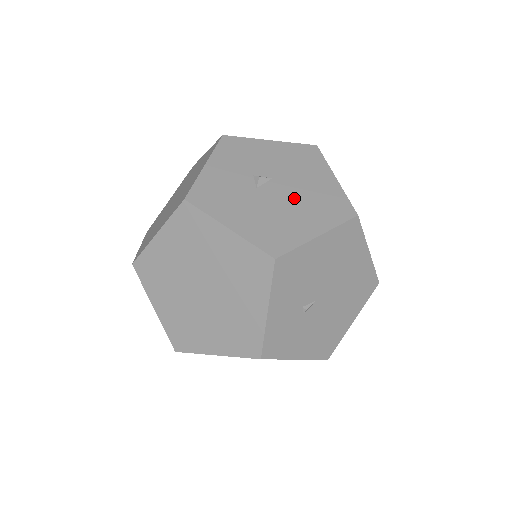
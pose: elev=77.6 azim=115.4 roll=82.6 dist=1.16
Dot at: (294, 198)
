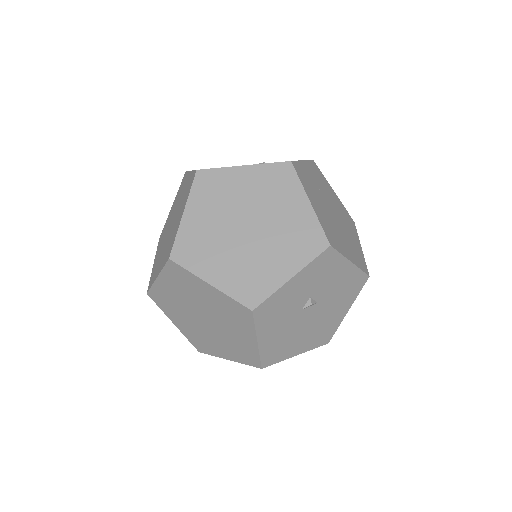
Dot at: (313, 324)
